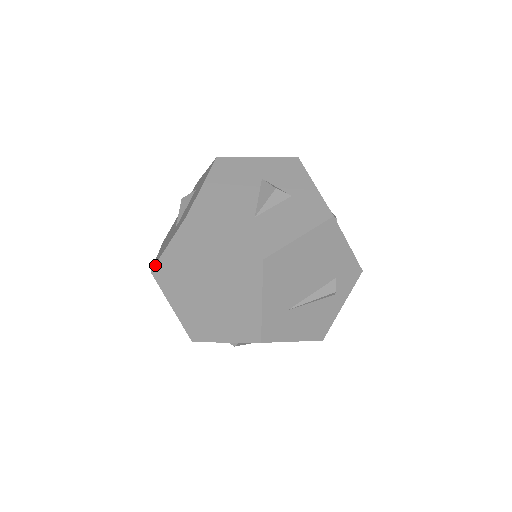
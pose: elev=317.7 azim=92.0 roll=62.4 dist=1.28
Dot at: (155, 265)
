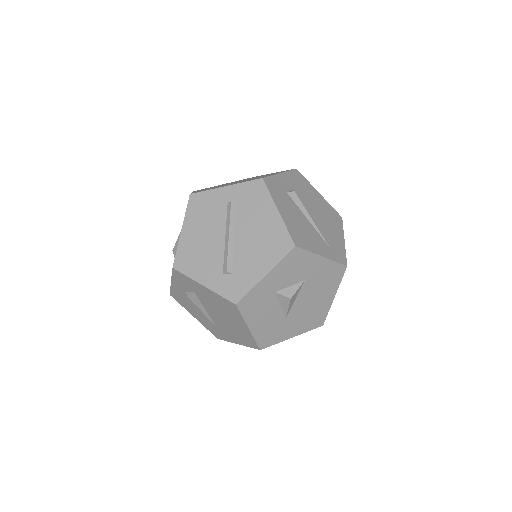
Dot at: occluded
